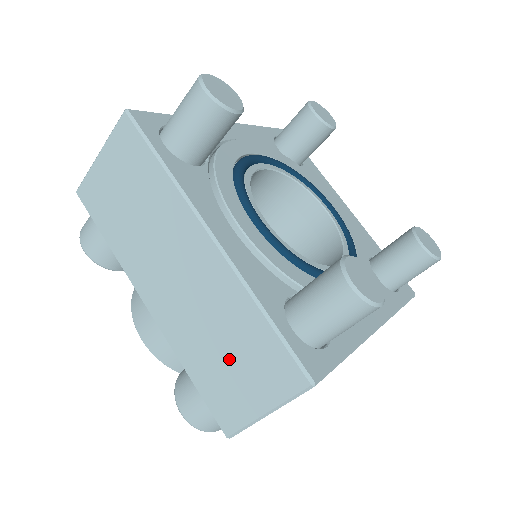
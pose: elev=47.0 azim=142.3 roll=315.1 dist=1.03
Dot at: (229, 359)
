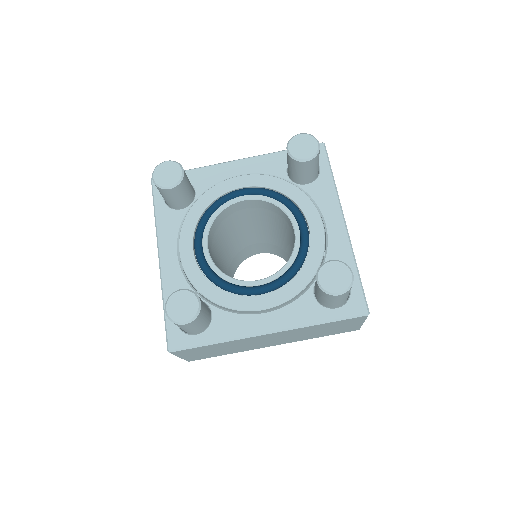
Dot at: (329, 330)
